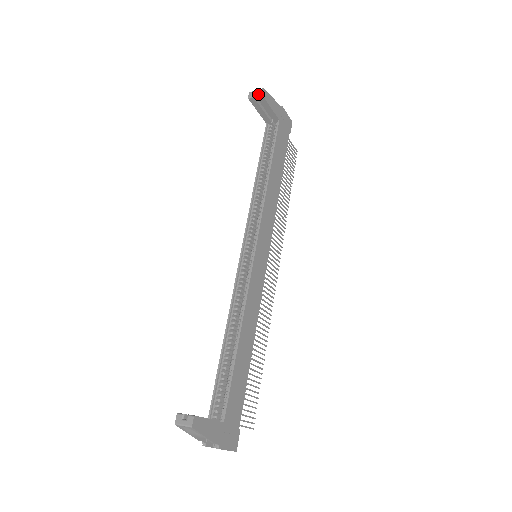
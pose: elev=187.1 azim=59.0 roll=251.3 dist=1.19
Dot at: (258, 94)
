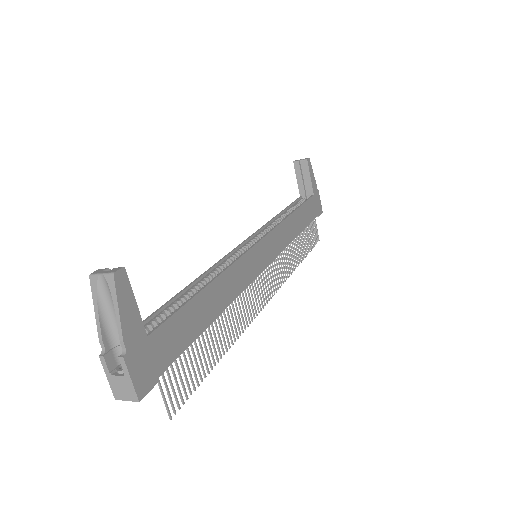
Dot at: (304, 159)
